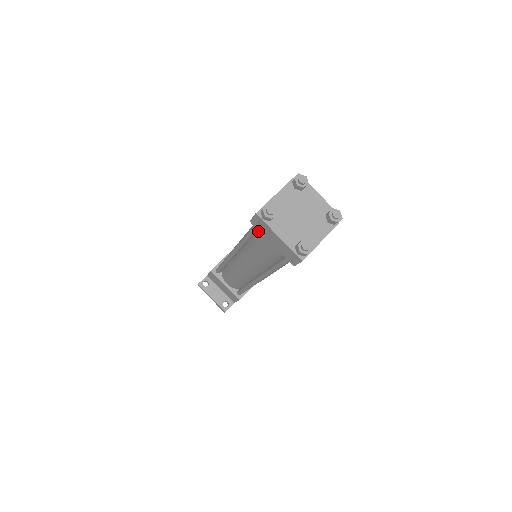
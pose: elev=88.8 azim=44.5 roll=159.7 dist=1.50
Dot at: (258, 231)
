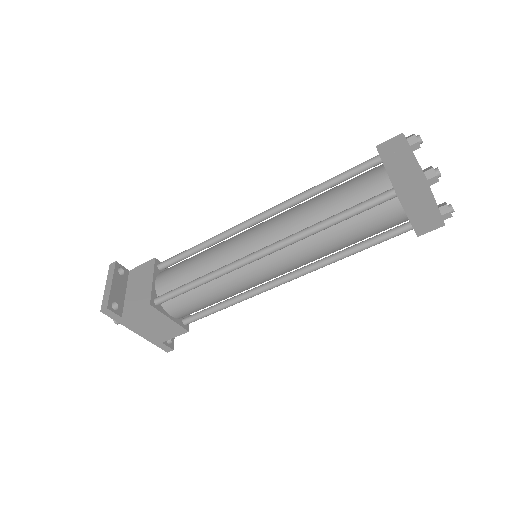
Dot at: (353, 178)
